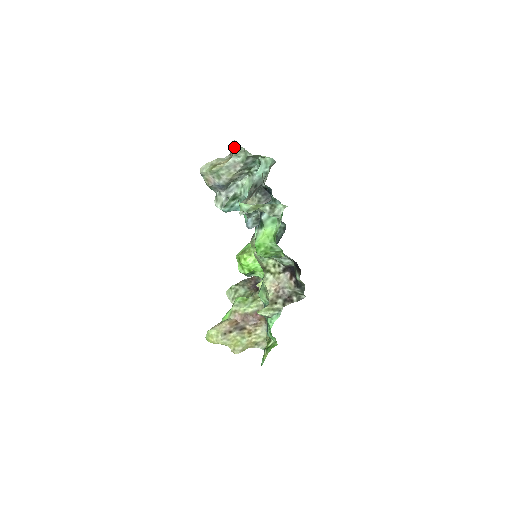
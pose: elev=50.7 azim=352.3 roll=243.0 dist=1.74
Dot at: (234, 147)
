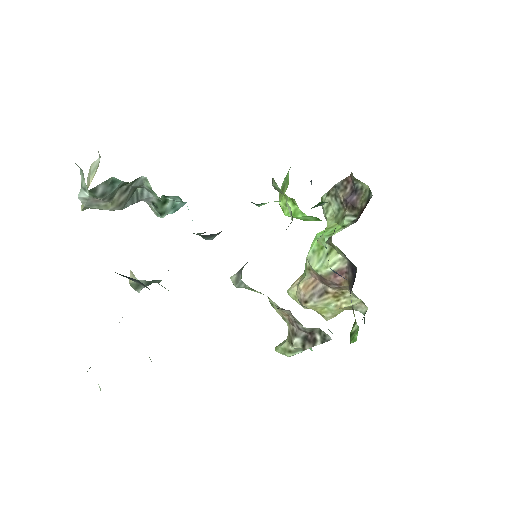
Dot at: occluded
